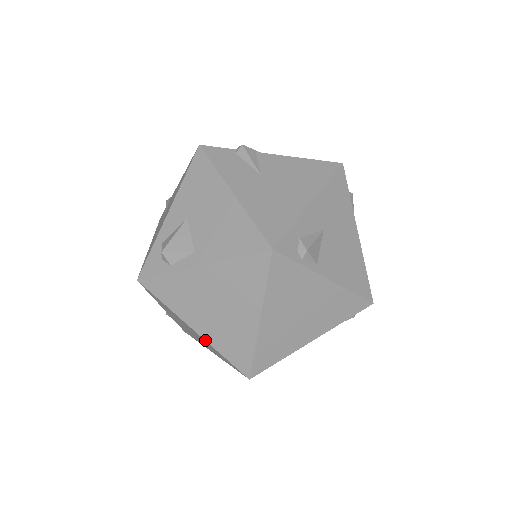
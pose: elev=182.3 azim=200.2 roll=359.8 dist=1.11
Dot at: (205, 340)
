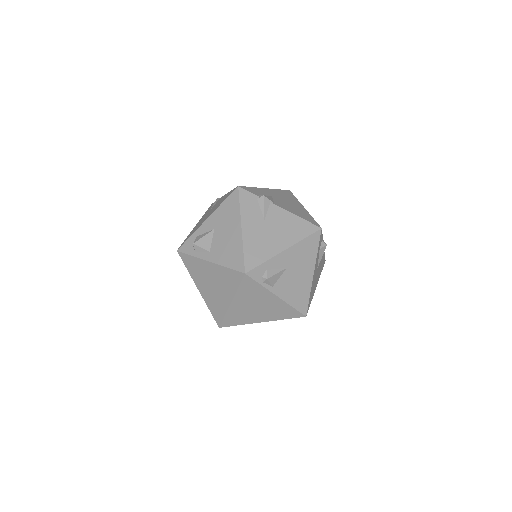
Dot at: (202, 297)
